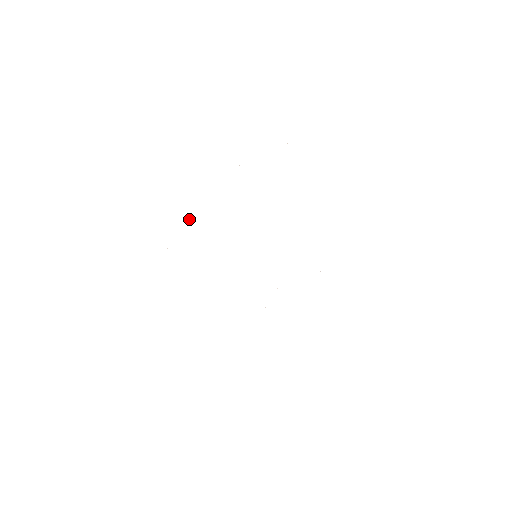
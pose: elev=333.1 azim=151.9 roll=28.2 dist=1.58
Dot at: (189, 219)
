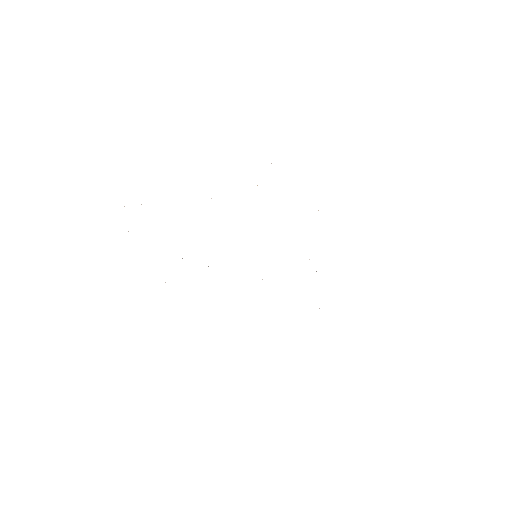
Dot at: occluded
